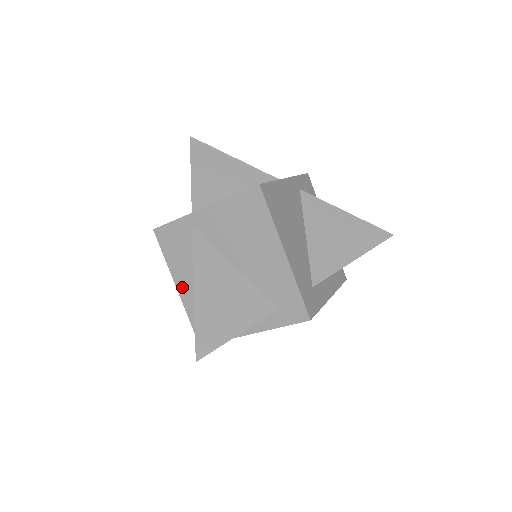
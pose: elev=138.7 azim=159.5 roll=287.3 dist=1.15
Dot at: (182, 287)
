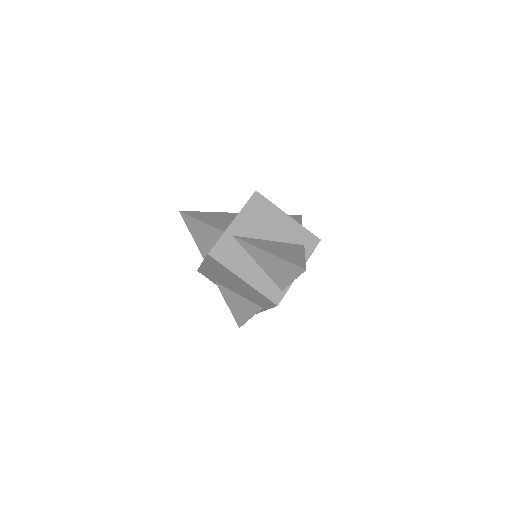
Dot at: (246, 276)
